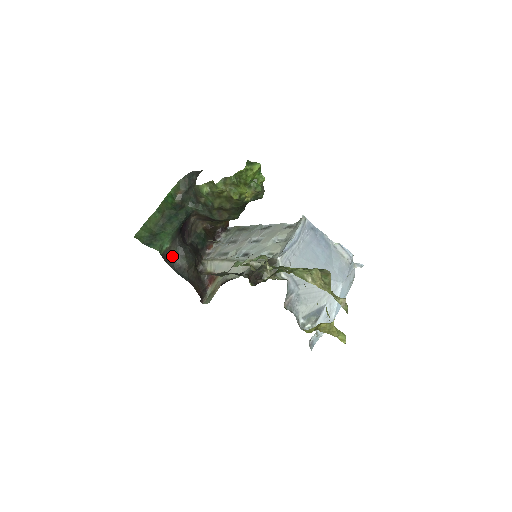
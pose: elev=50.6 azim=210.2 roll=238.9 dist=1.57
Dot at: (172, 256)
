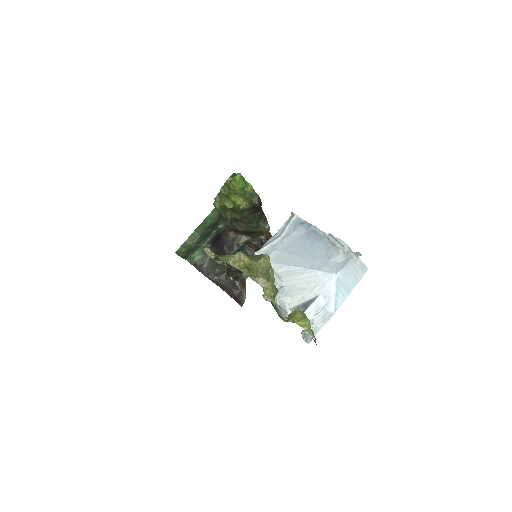
Dot at: (206, 266)
